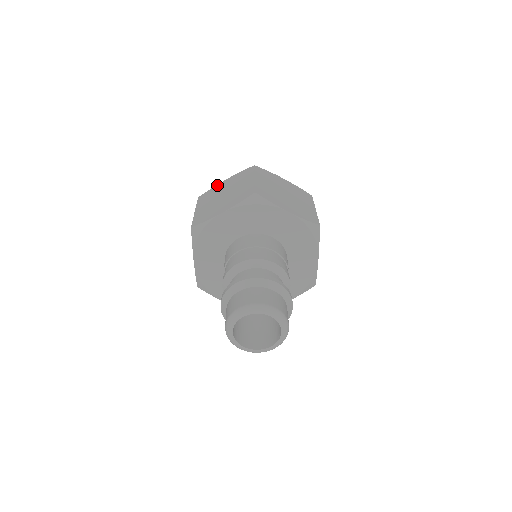
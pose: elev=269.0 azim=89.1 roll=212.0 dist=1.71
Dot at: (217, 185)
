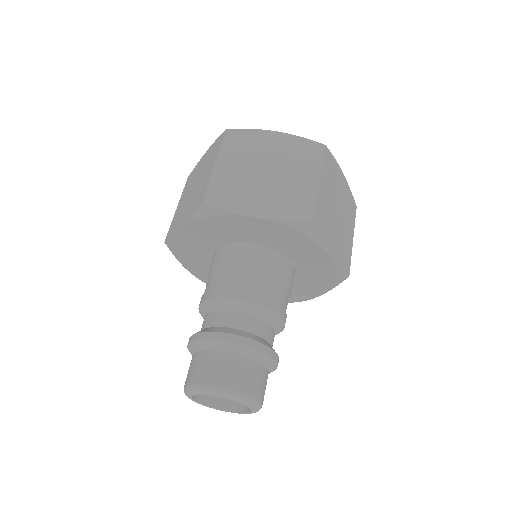
Dot at: (261, 131)
